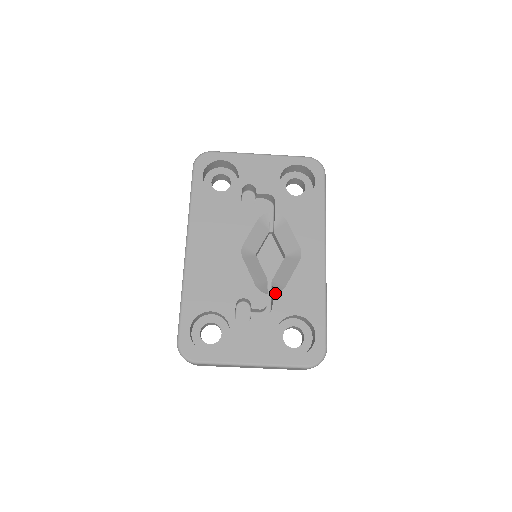
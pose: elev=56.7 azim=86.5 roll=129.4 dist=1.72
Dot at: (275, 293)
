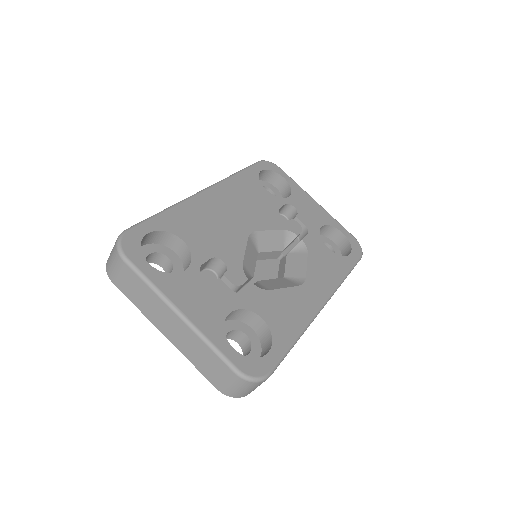
Dot at: (256, 285)
